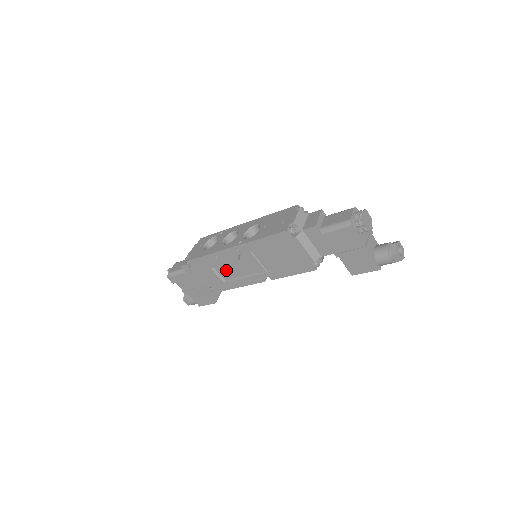
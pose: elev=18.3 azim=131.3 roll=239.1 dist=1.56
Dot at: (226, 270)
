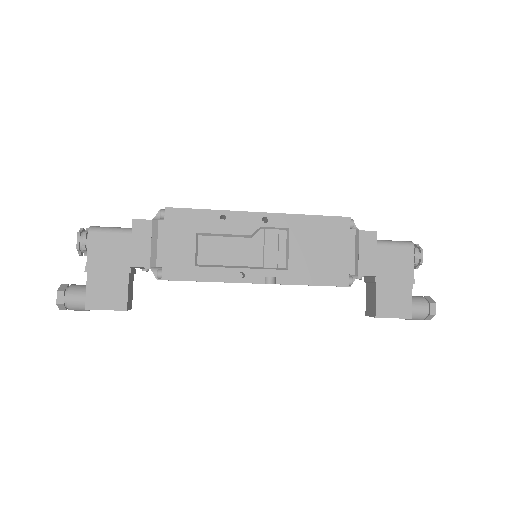
Dot at: (215, 247)
